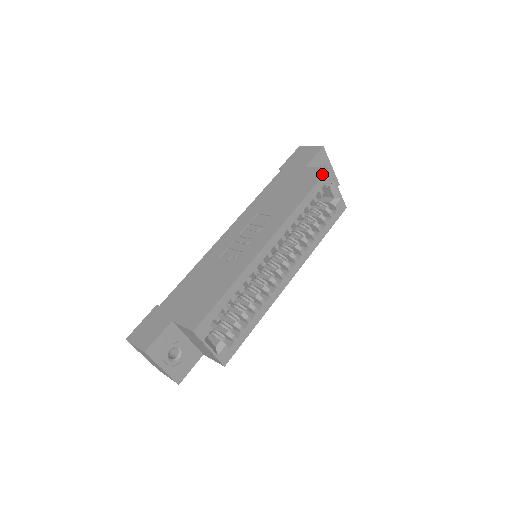
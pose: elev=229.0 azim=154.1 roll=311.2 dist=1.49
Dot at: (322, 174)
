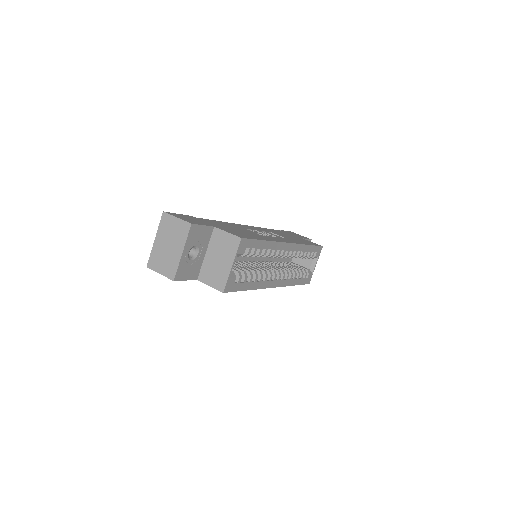
Dot at: (319, 245)
